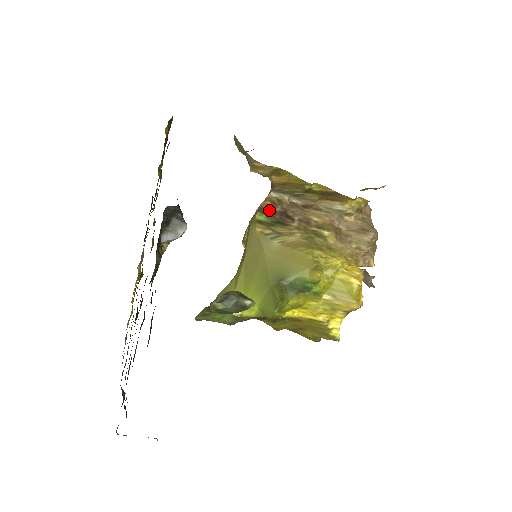
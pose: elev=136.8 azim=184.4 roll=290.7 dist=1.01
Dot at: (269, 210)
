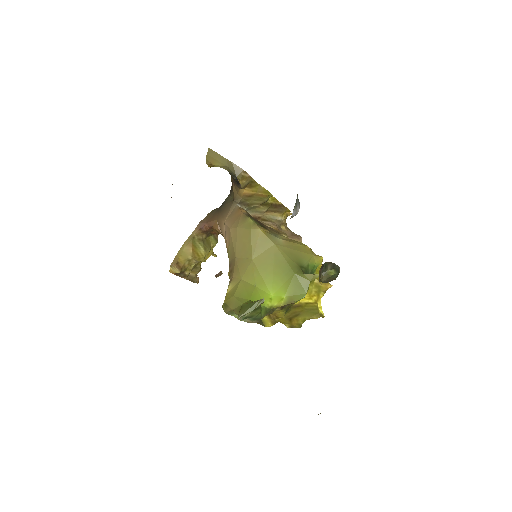
Dot at: (251, 216)
